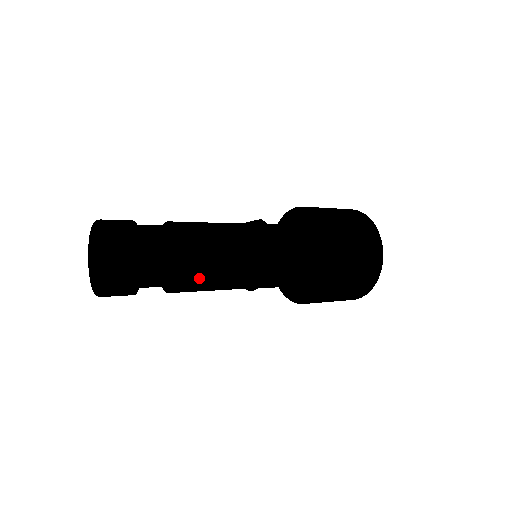
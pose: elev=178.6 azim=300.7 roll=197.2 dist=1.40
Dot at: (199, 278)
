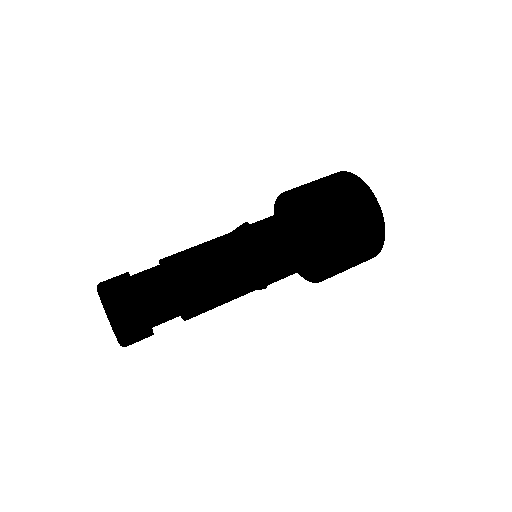
Dot at: (202, 301)
